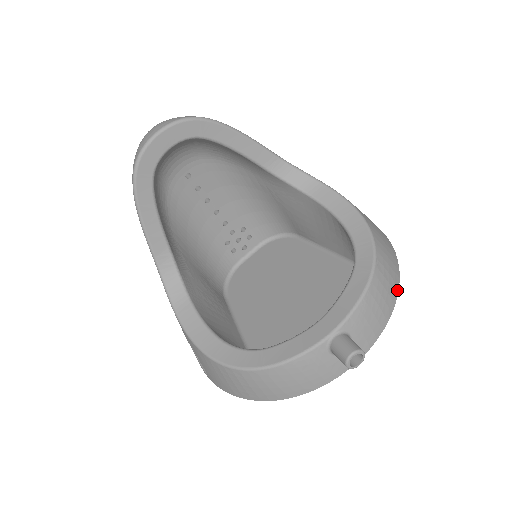
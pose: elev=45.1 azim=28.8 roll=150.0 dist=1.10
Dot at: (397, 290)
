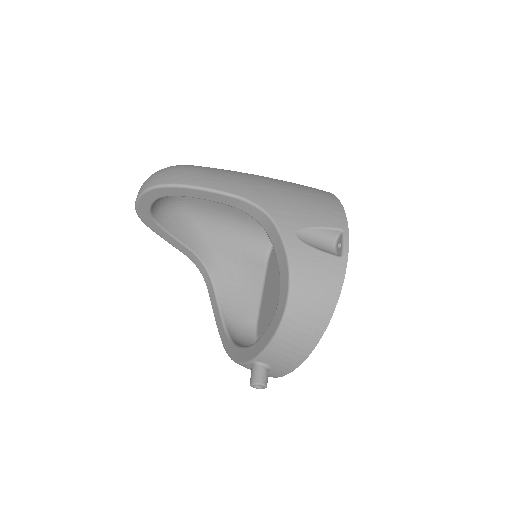
Dot at: (321, 334)
